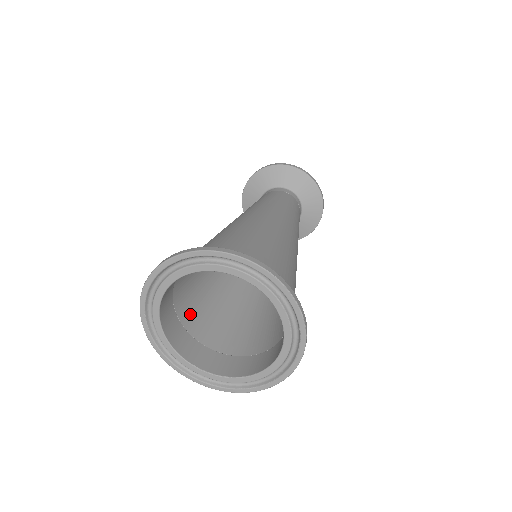
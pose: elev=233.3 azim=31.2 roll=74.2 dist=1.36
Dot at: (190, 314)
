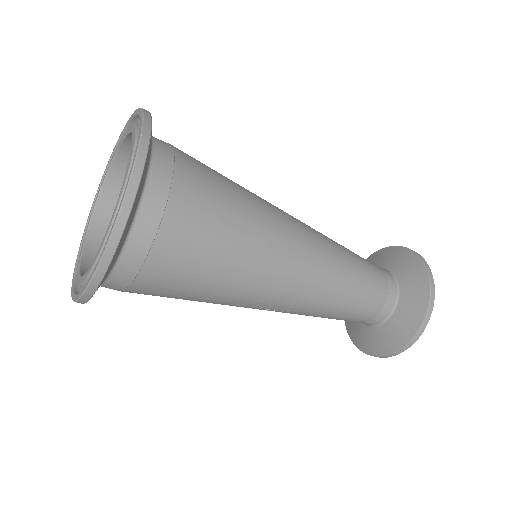
Dot at: occluded
